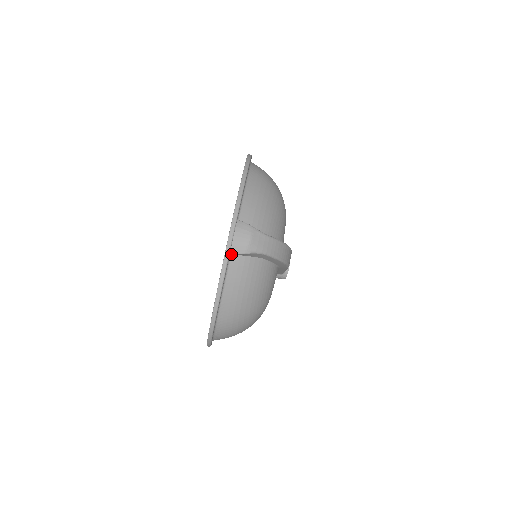
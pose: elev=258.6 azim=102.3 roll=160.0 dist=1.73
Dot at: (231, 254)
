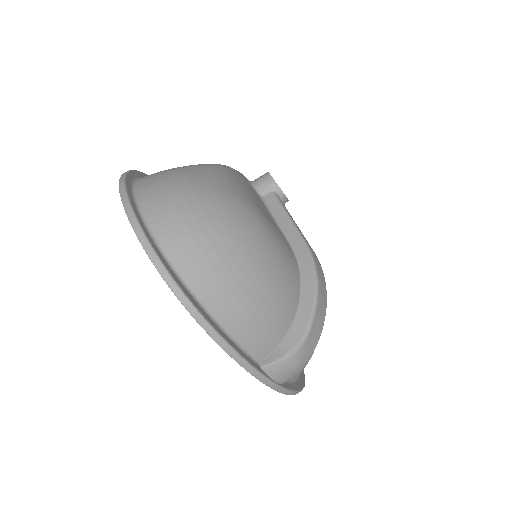
Dot at: occluded
